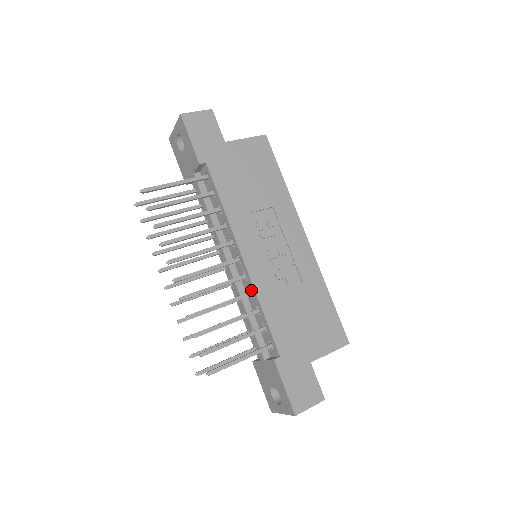
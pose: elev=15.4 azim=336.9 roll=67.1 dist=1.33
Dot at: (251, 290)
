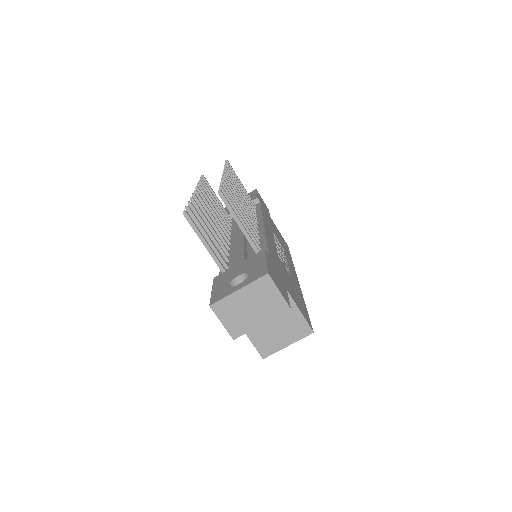
Dot at: occluded
